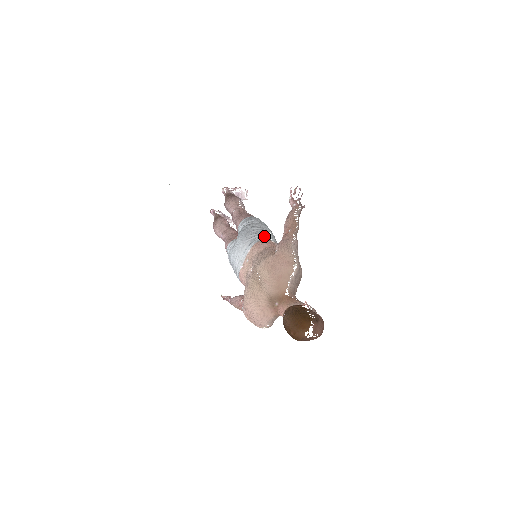
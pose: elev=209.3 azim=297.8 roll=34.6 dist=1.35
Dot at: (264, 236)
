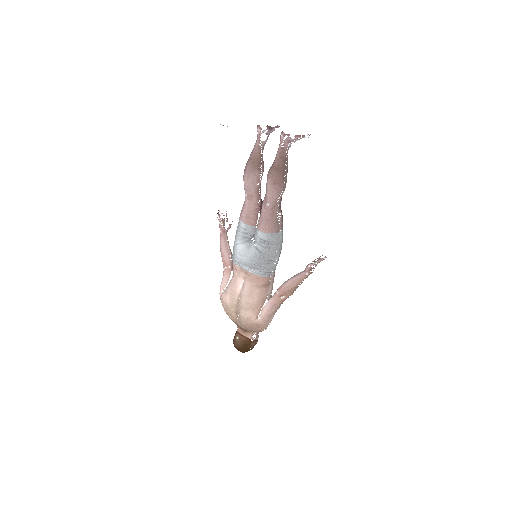
Dot at: (268, 273)
